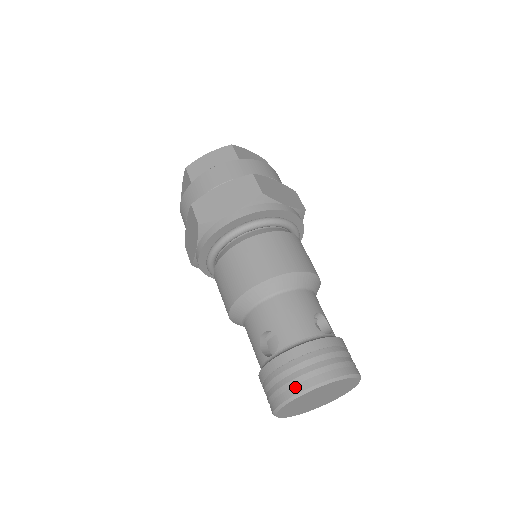
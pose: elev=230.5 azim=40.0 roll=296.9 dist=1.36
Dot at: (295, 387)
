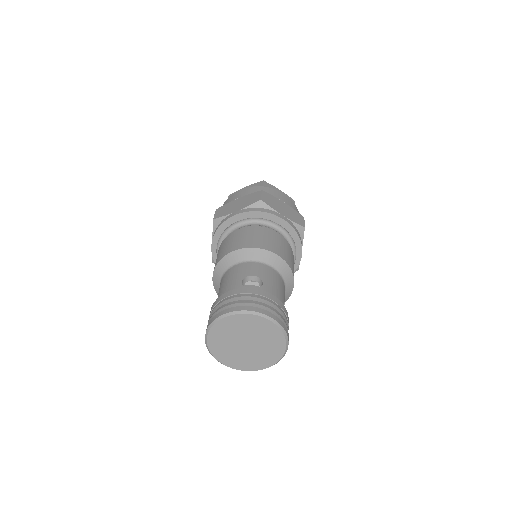
Dot at: (261, 309)
